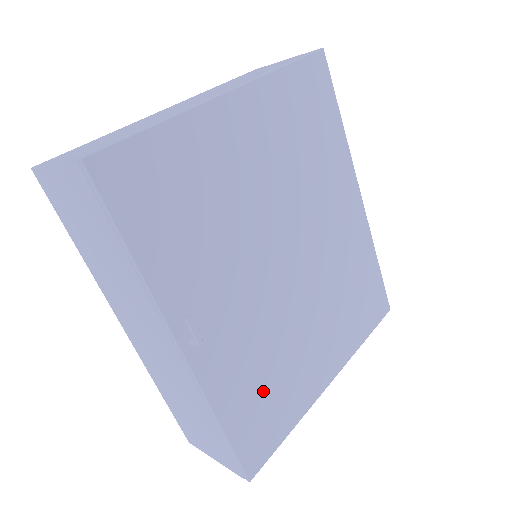
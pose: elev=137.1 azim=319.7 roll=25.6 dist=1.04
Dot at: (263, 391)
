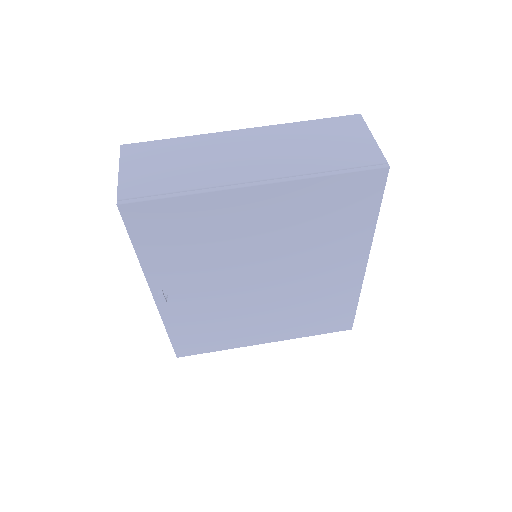
Dot at: (206, 330)
